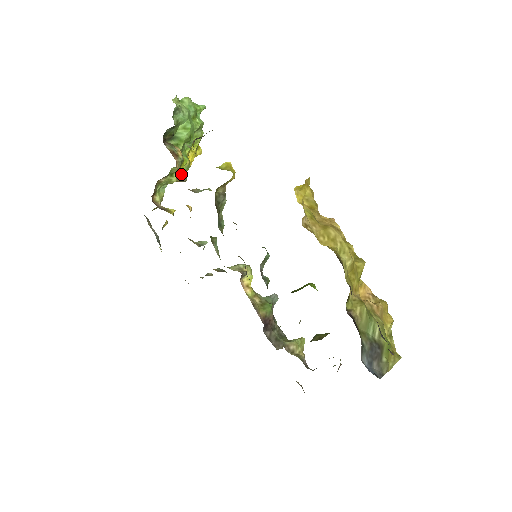
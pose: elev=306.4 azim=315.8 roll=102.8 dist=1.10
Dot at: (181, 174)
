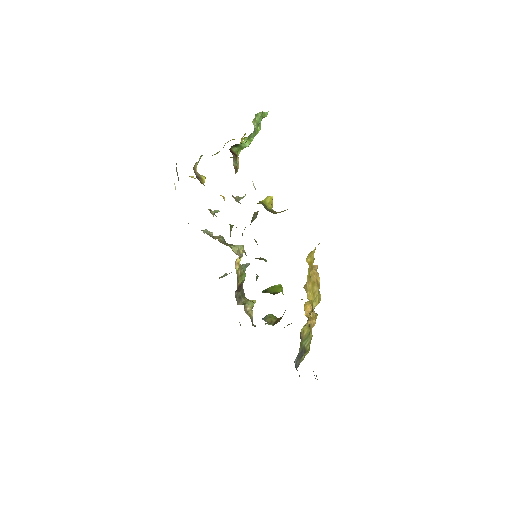
Dot at: occluded
